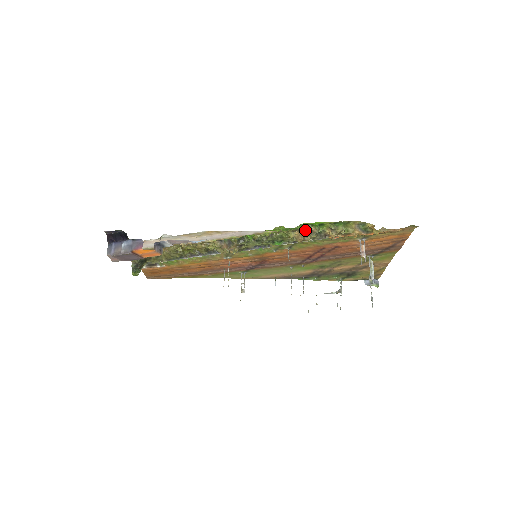
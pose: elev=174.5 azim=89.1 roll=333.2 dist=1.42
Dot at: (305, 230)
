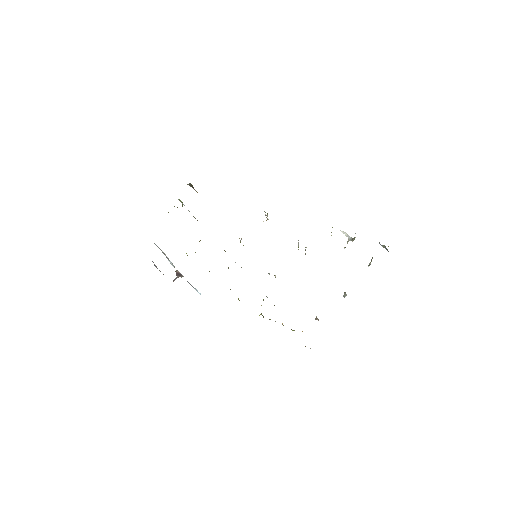
Dot at: occluded
